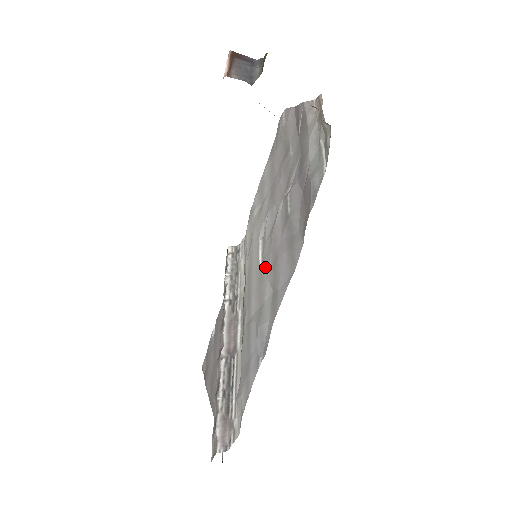
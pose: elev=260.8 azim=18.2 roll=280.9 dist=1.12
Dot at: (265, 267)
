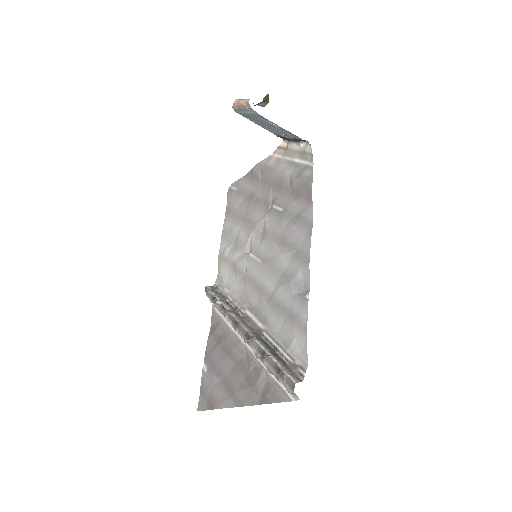
Dot at: (270, 256)
